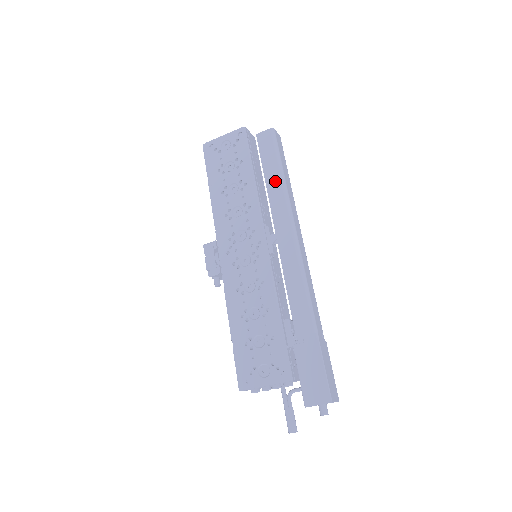
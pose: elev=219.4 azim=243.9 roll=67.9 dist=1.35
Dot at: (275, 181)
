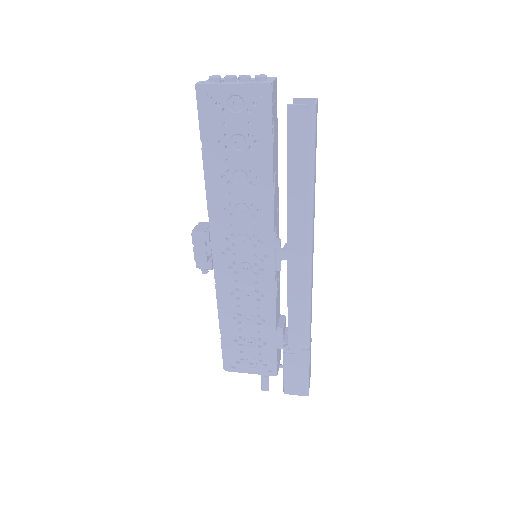
Dot at: (301, 189)
